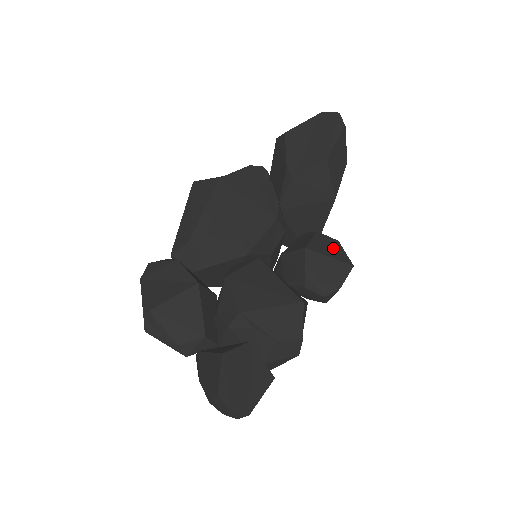
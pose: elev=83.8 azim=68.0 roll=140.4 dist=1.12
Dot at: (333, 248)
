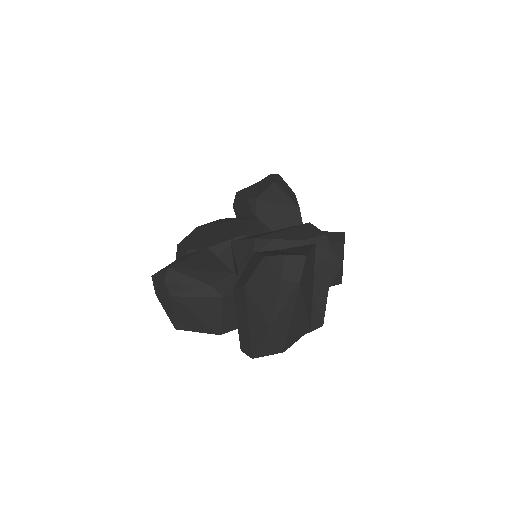
Dot at: occluded
